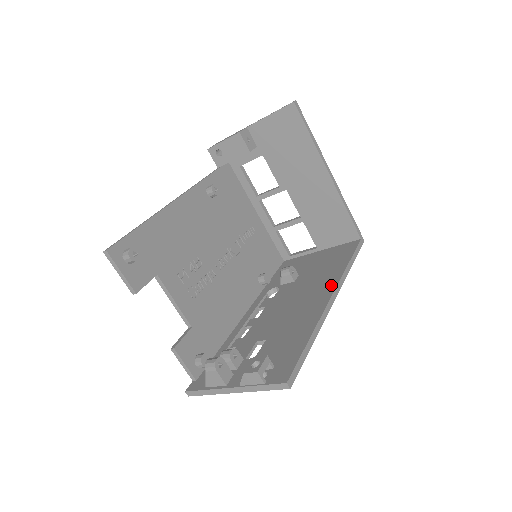
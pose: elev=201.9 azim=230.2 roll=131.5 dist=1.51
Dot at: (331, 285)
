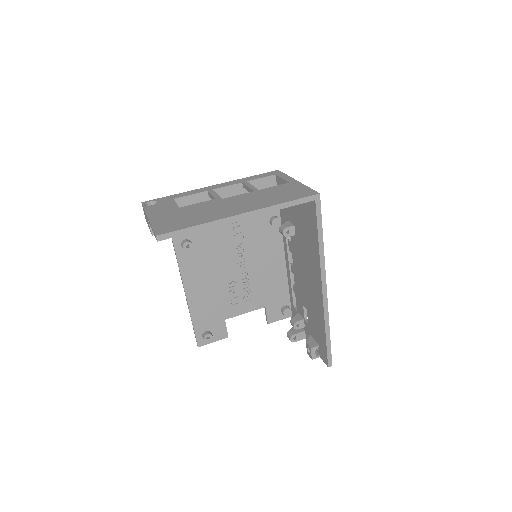
Dot at: (318, 274)
